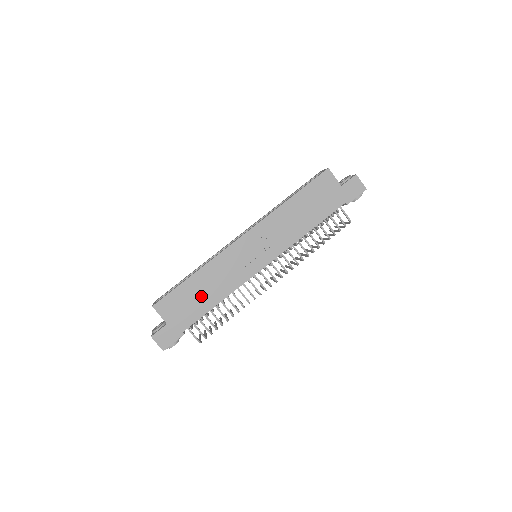
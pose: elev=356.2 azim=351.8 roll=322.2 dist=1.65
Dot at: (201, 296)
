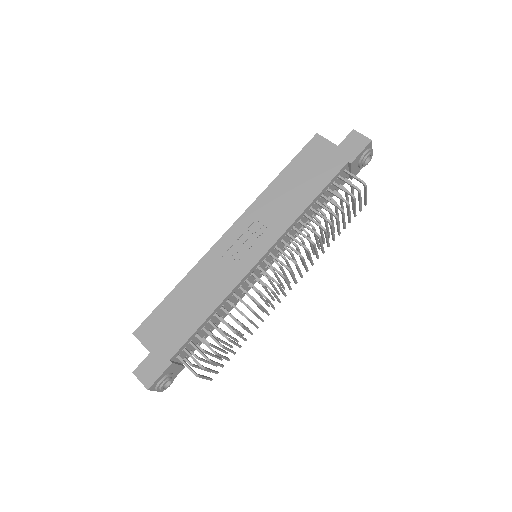
Dot at: (188, 310)
